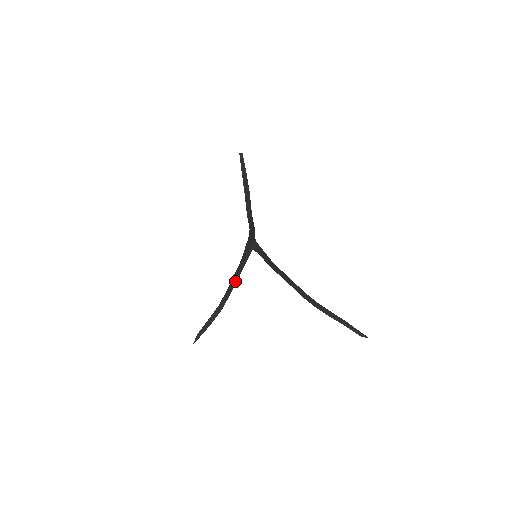
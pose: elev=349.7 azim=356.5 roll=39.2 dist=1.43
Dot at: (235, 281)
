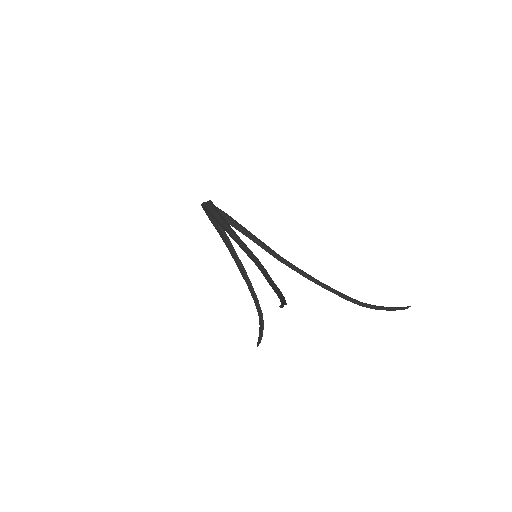
Dot at: (249, 282)
